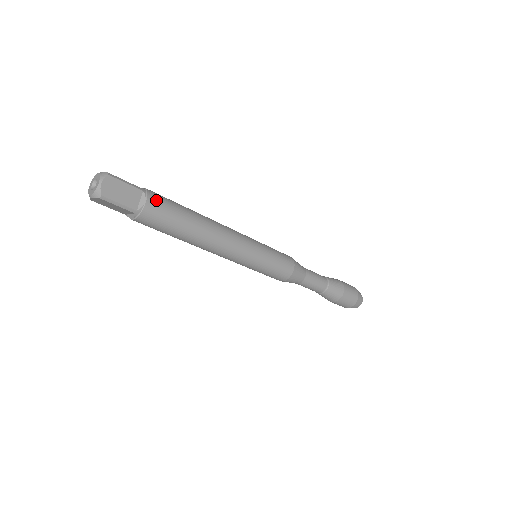
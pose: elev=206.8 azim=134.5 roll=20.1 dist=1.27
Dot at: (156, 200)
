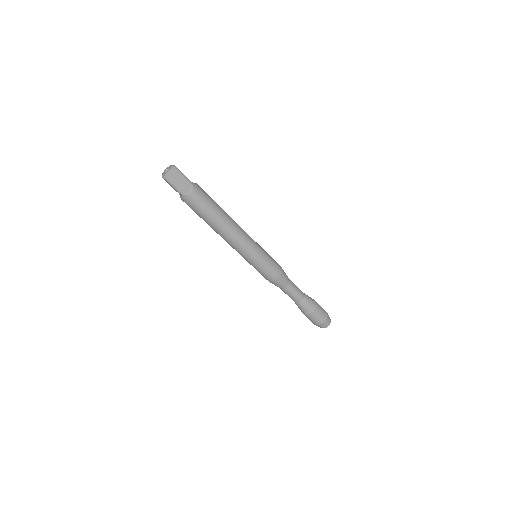
Dot at: (199, 194)
